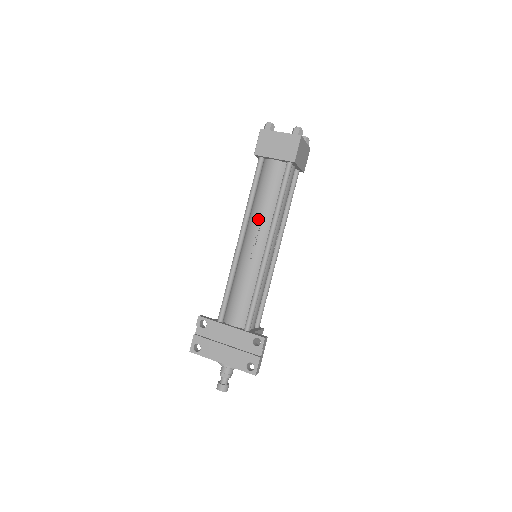
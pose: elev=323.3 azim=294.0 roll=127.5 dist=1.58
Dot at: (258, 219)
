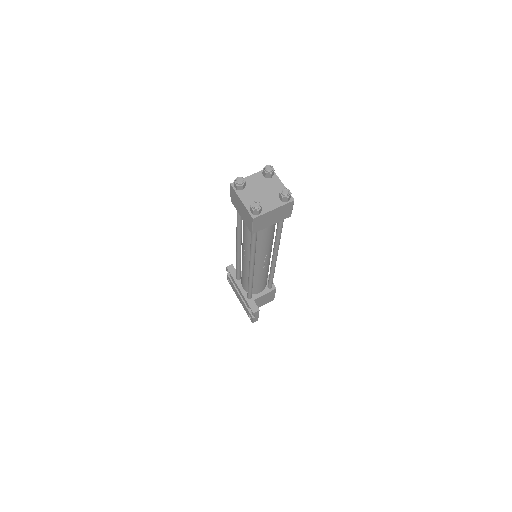
Dot at: (243, 245)
